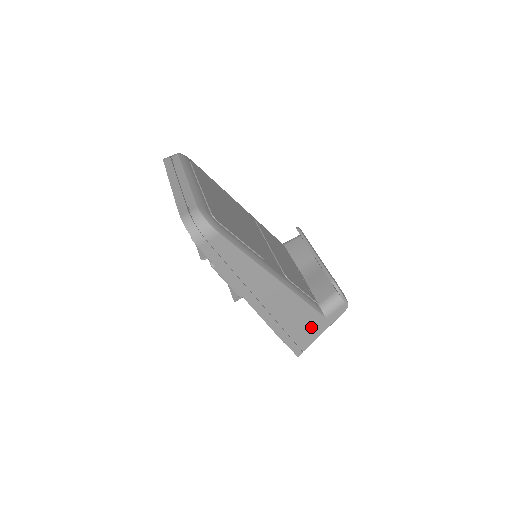
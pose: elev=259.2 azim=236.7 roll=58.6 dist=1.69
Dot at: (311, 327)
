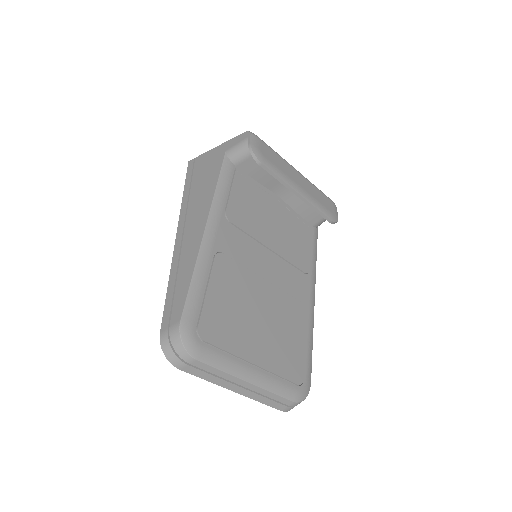
Dot at: occluded
